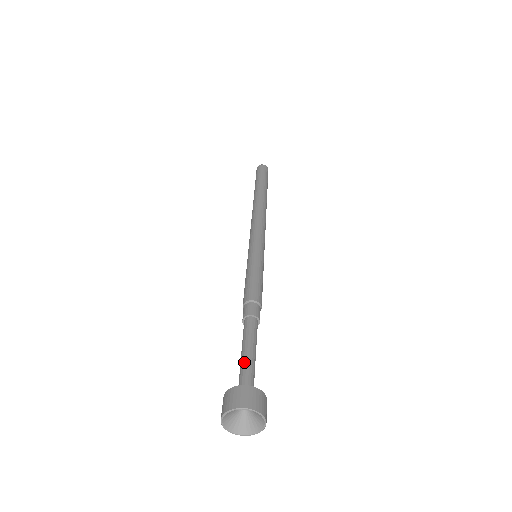
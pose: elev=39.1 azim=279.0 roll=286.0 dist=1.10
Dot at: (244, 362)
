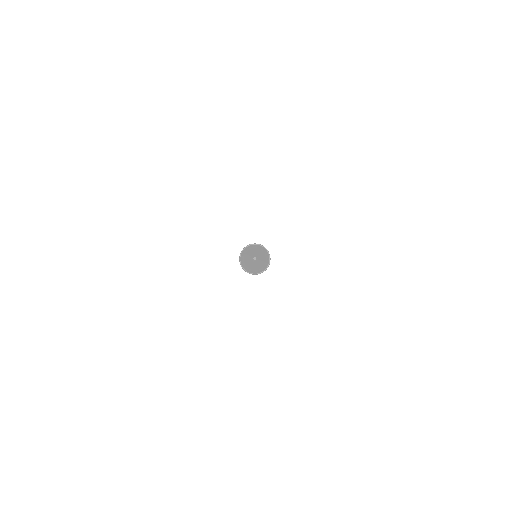
Dot at: occluded
